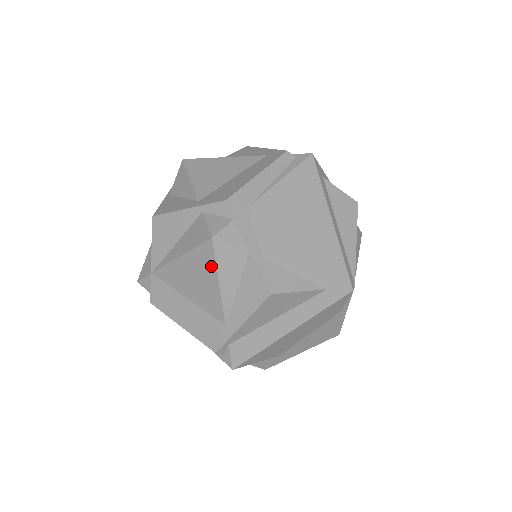
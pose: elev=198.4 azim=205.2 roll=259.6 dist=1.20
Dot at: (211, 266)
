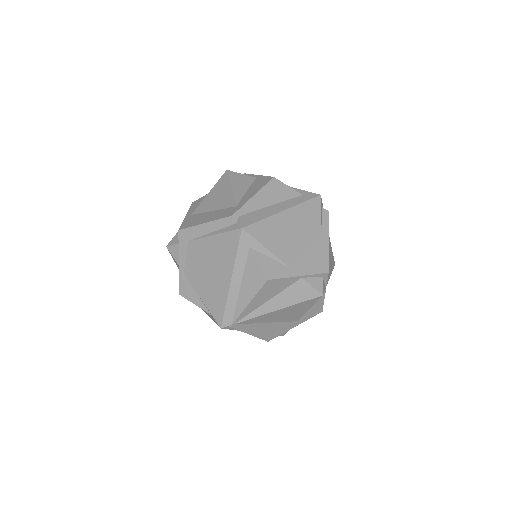
Dot at: occluded
